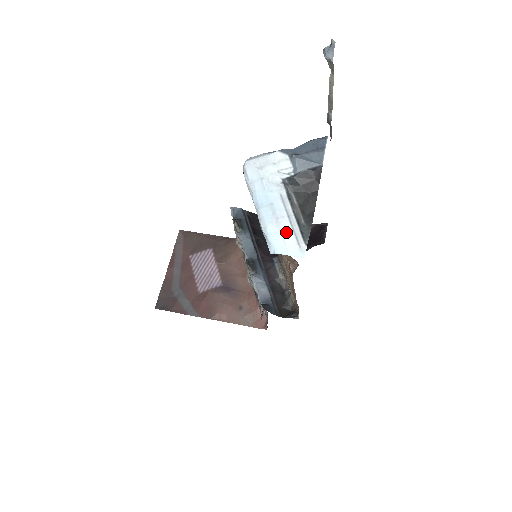
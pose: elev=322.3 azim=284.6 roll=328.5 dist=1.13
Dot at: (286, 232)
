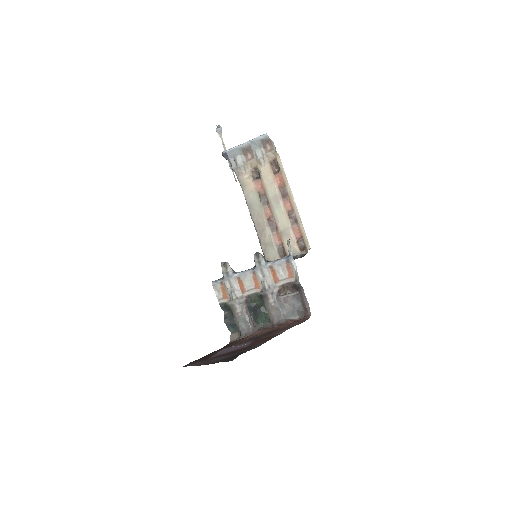
Dot at: occluded
